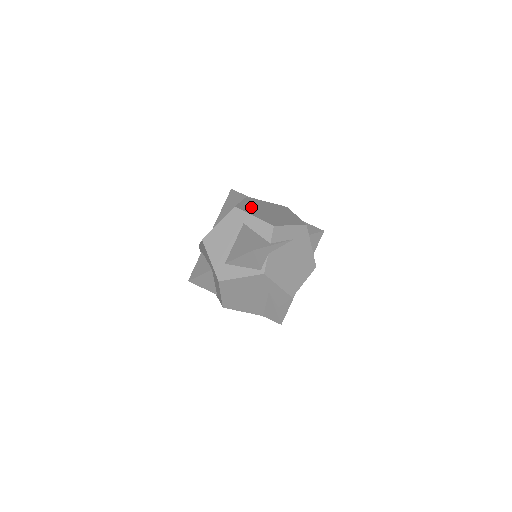
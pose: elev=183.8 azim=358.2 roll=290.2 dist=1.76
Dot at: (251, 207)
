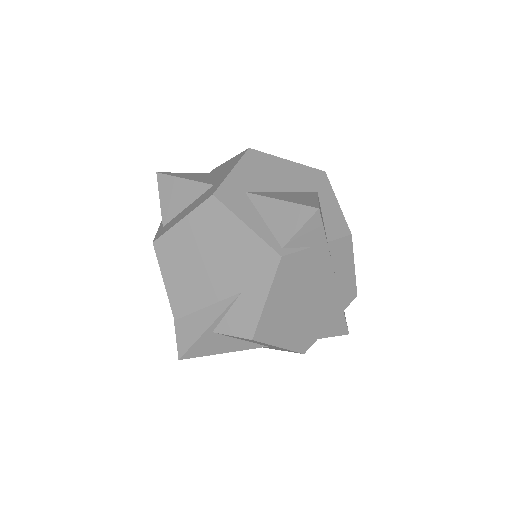
Dot at: occluded
